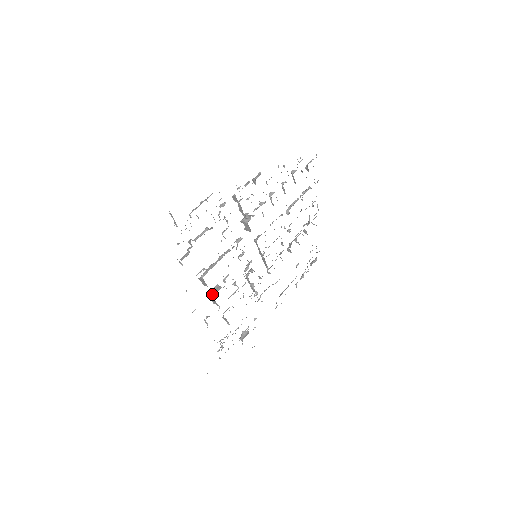
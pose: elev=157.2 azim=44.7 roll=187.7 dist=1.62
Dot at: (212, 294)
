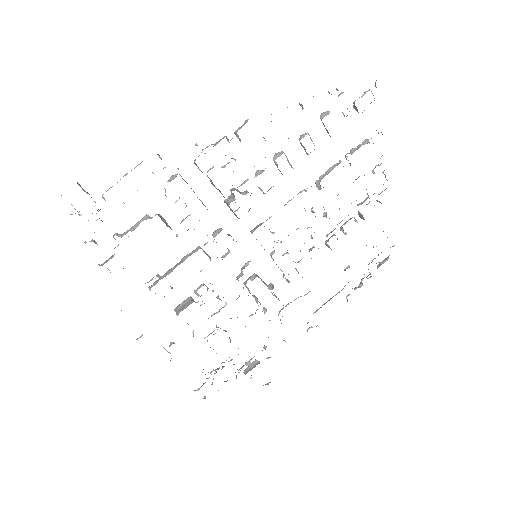
Dot at: (177, 312)
